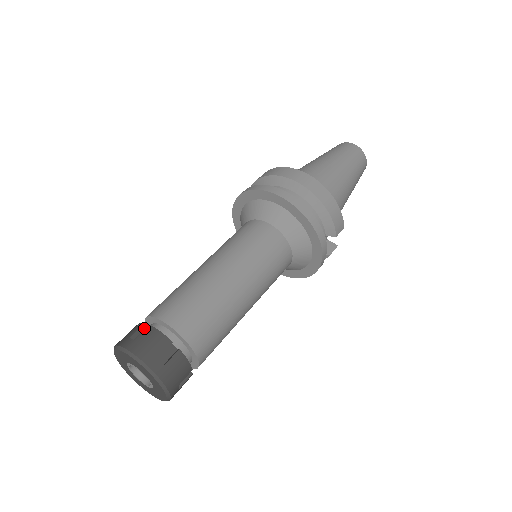
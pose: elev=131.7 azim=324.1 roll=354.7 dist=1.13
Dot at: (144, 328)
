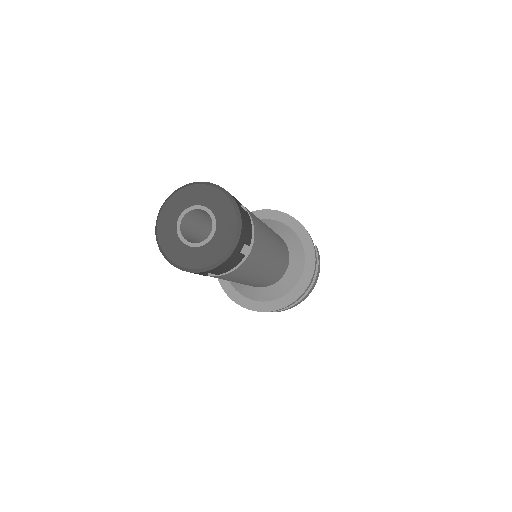
Dot at: occluded
